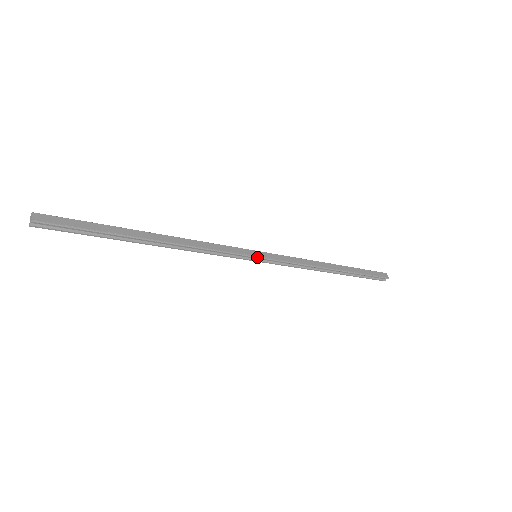
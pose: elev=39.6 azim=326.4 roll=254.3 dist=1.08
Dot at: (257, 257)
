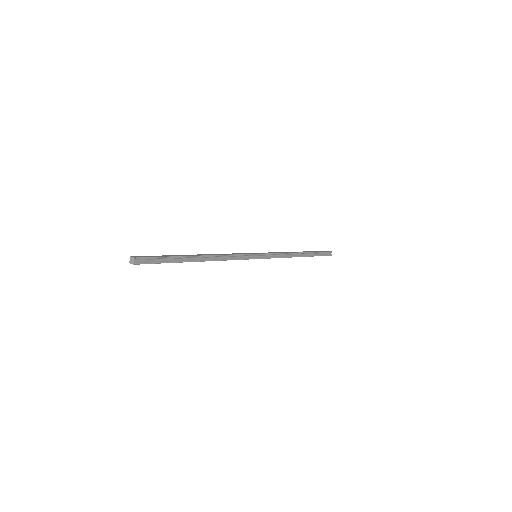
Dot at: (257, 254)
